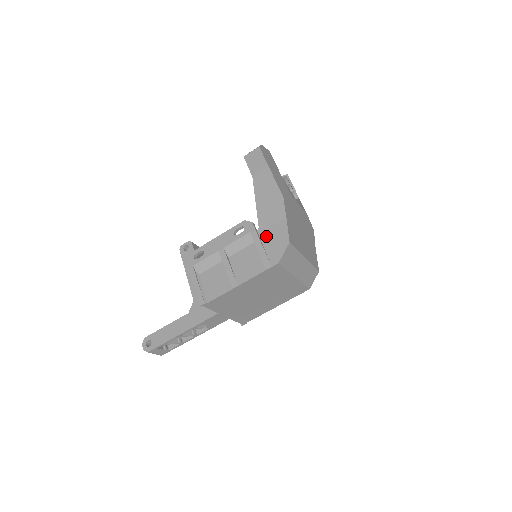
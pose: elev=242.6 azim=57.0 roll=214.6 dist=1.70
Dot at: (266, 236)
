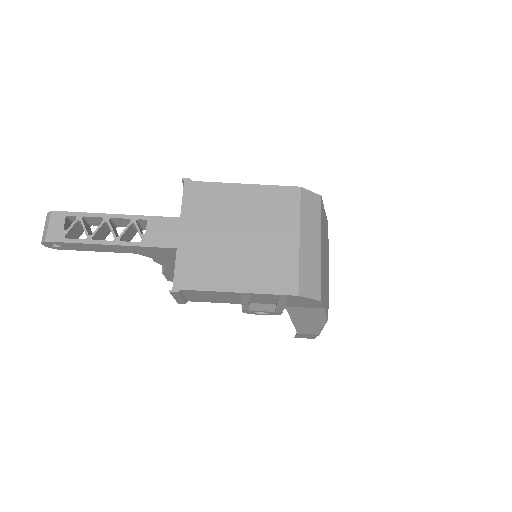
Dot at: occluded
